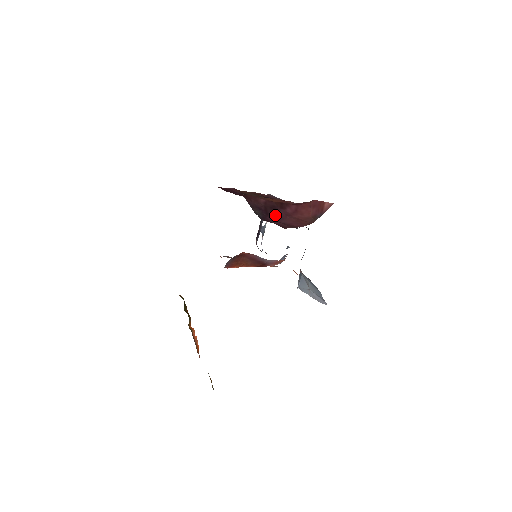
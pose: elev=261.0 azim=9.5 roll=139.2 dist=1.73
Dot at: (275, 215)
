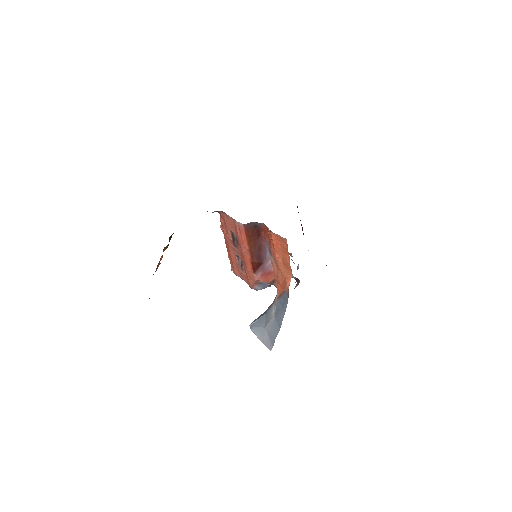
Dot at: occluded
